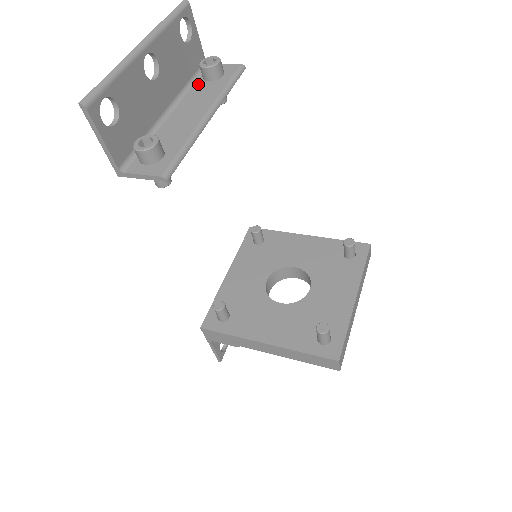
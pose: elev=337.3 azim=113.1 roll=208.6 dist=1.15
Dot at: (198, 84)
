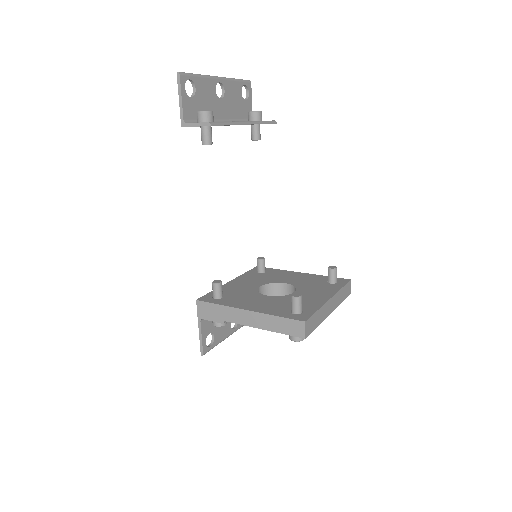
Dot at: occluded
